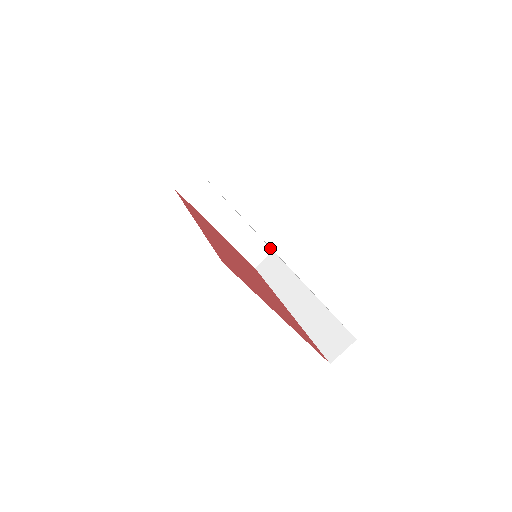
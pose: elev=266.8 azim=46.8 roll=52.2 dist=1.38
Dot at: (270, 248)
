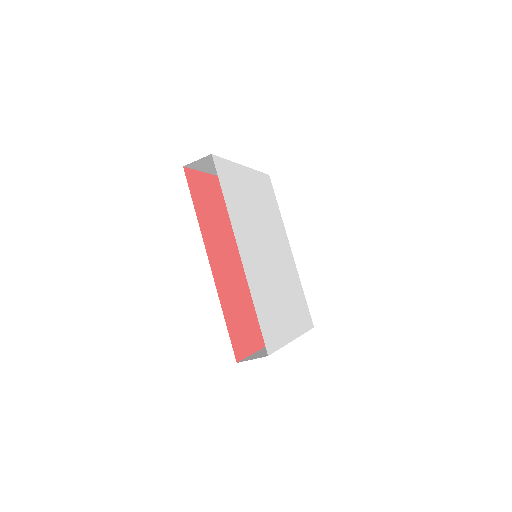
Dot at: (267, 174)
